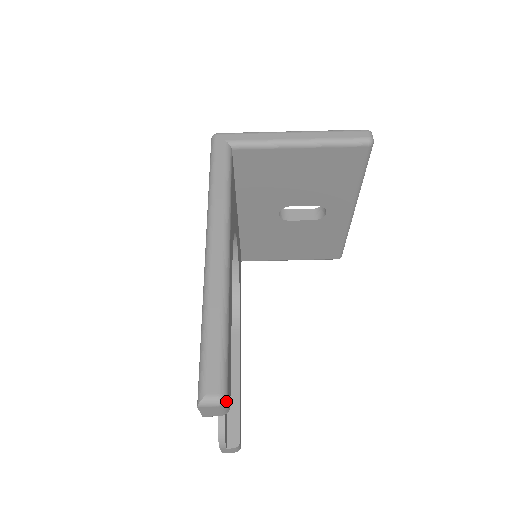
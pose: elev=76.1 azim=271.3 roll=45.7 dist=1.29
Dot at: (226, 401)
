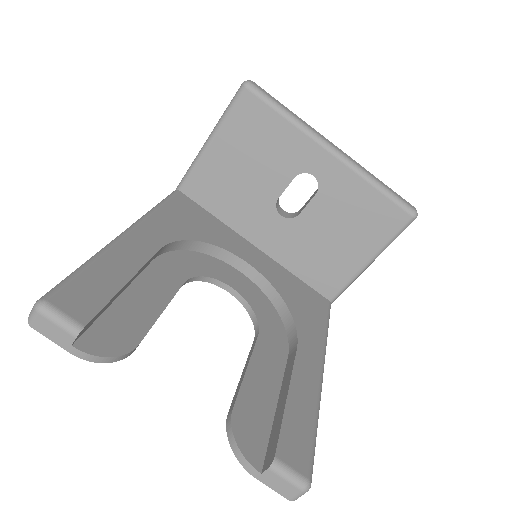
Dot at: (46, 305)
